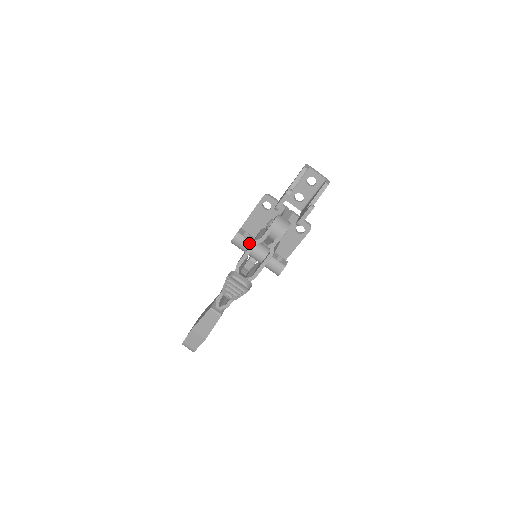
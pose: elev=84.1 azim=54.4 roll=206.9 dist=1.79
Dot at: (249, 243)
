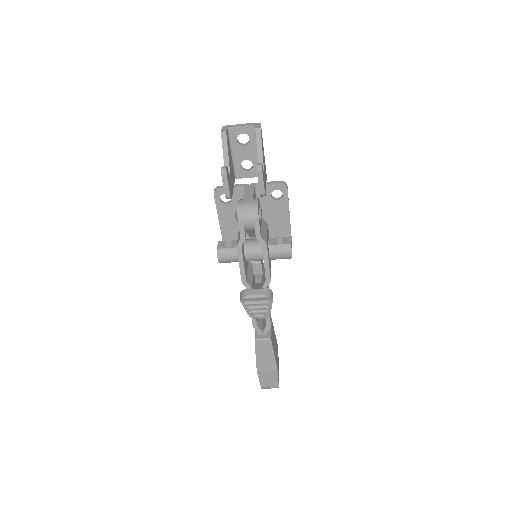
Dot at: (236, 250)
